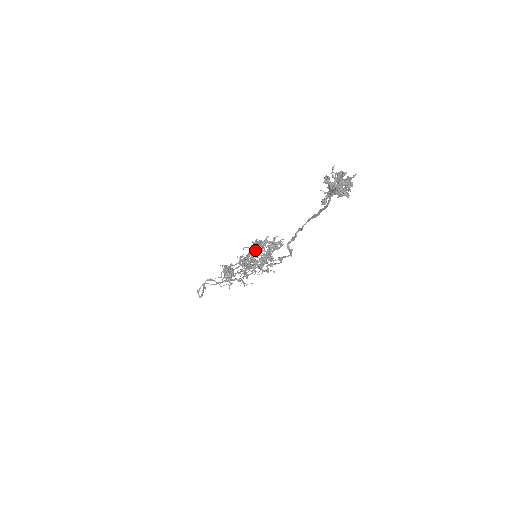
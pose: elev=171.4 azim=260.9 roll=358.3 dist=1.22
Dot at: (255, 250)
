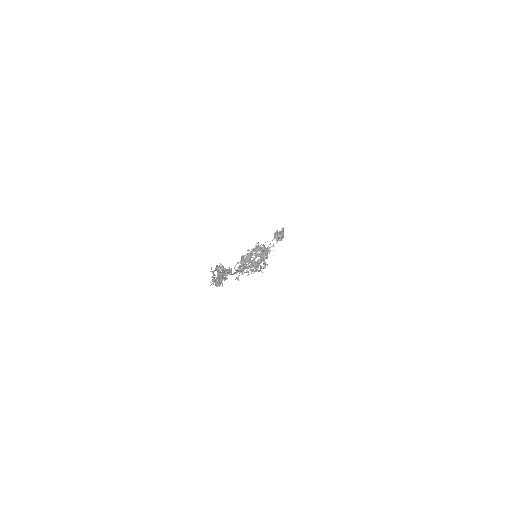
Dot at: (247, 258)
